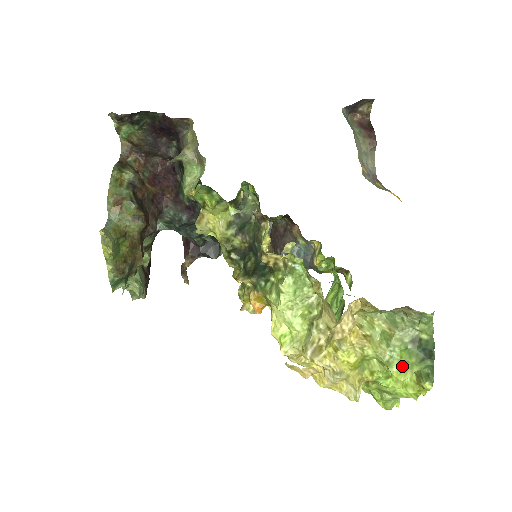
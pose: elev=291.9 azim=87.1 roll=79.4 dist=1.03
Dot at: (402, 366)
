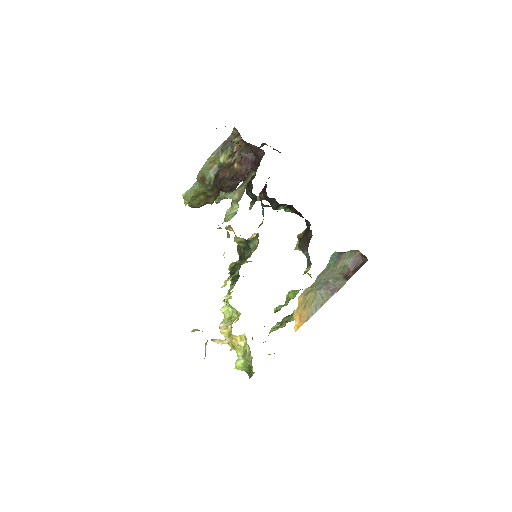
Dot at: (240, 366)
